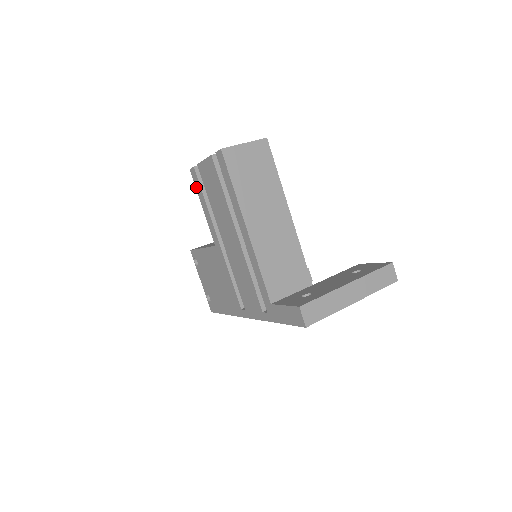
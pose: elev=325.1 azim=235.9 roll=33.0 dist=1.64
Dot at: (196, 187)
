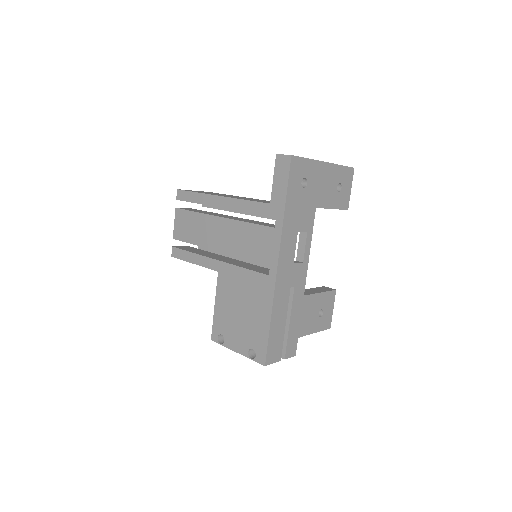
Dot at: (181, 258)
